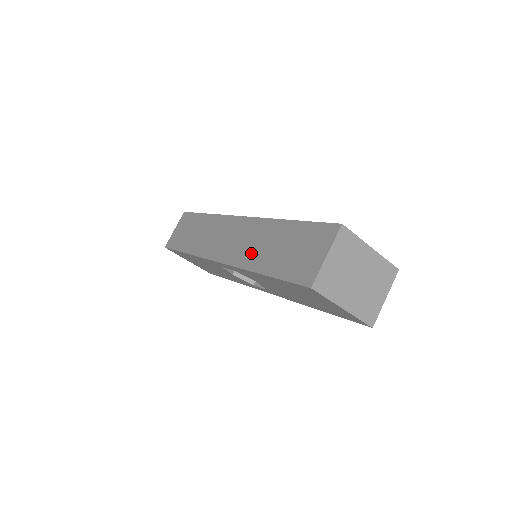
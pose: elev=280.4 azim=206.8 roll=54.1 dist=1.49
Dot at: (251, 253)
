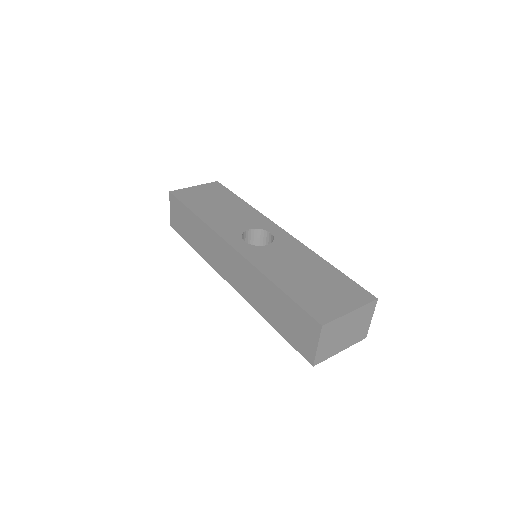
Dot at: (255, 298)
